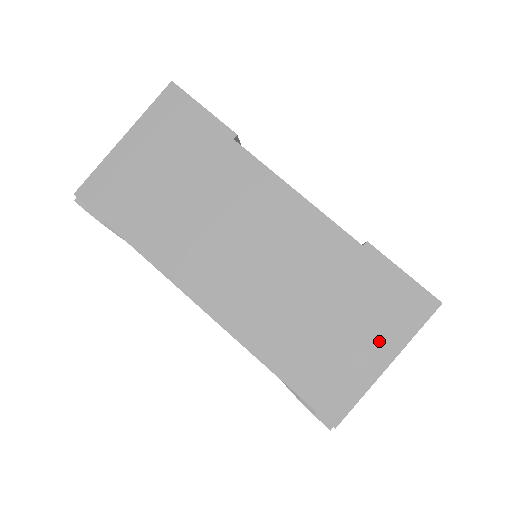
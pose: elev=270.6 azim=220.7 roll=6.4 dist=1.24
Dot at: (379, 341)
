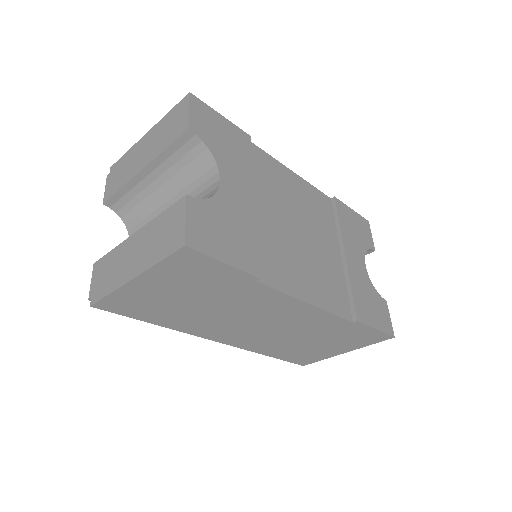
Dot at: (344, 348)
